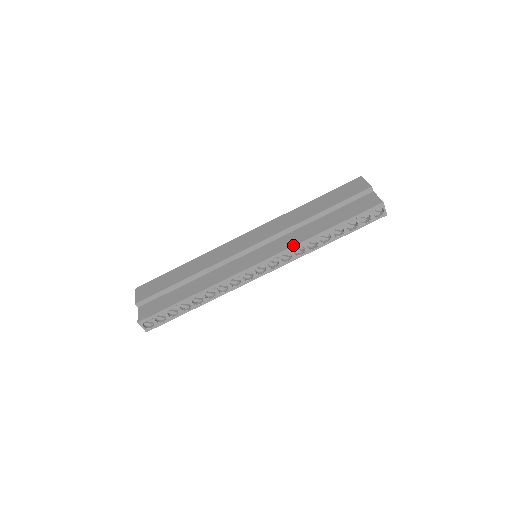
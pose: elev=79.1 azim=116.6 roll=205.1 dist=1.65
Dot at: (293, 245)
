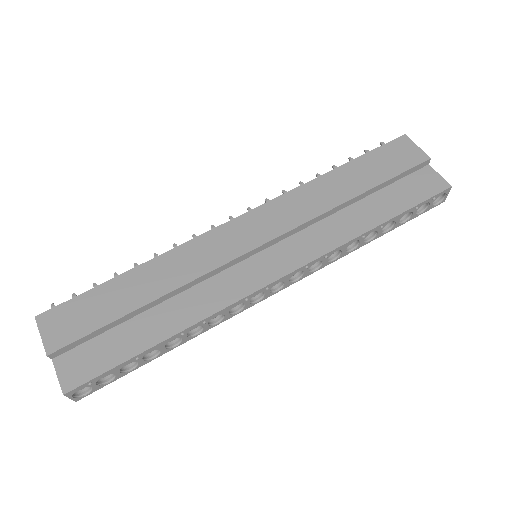
Dot at: (331, 249)
